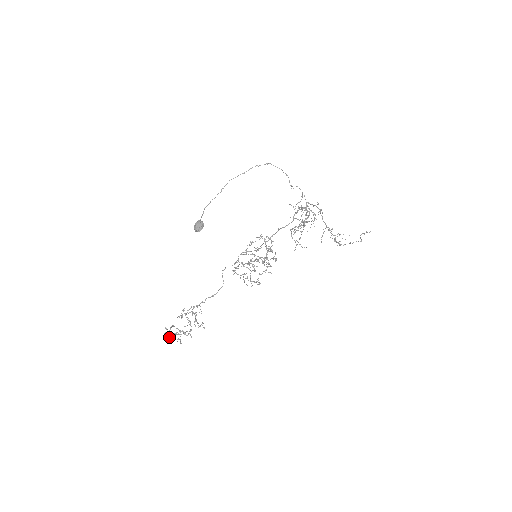
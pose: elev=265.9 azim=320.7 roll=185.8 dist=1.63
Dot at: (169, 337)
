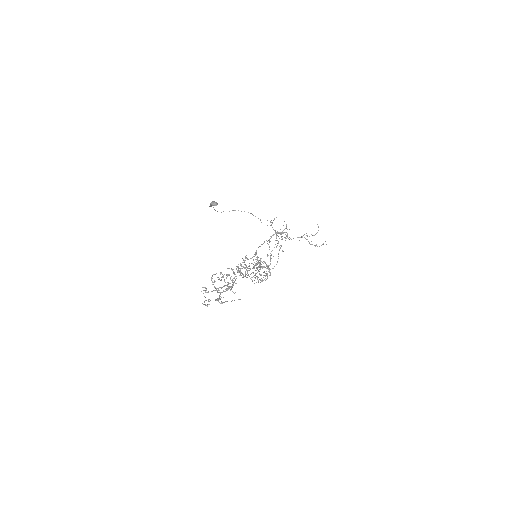
Dot at: (204, 304)
